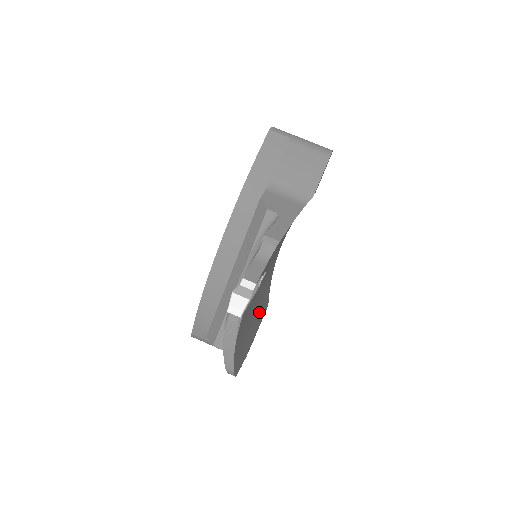
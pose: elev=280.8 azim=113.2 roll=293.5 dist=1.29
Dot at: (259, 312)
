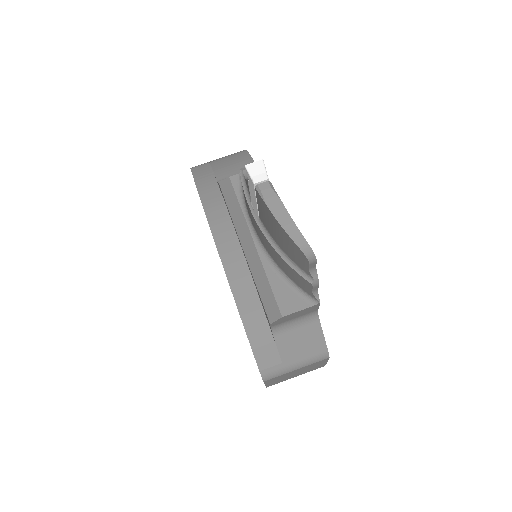
Dot at: occluded
